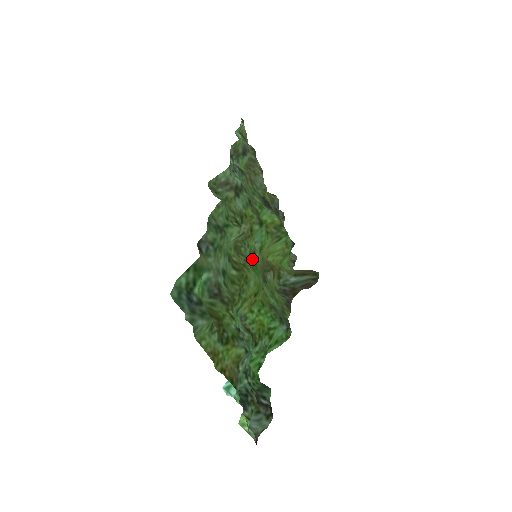
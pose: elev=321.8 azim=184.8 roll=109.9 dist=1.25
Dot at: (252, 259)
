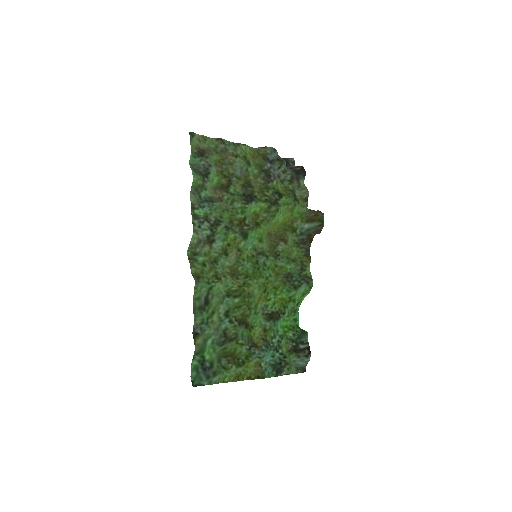
Dot at: (253, 263)
